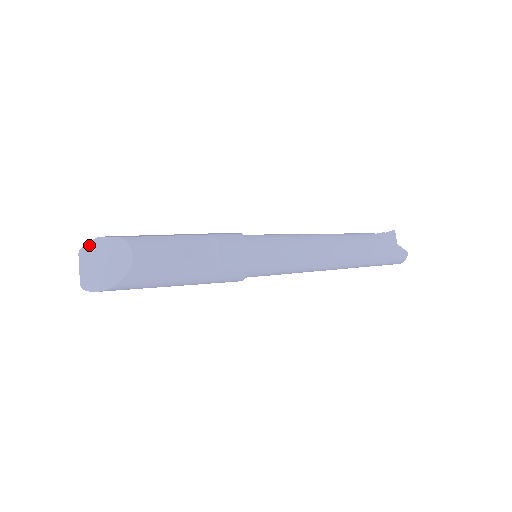
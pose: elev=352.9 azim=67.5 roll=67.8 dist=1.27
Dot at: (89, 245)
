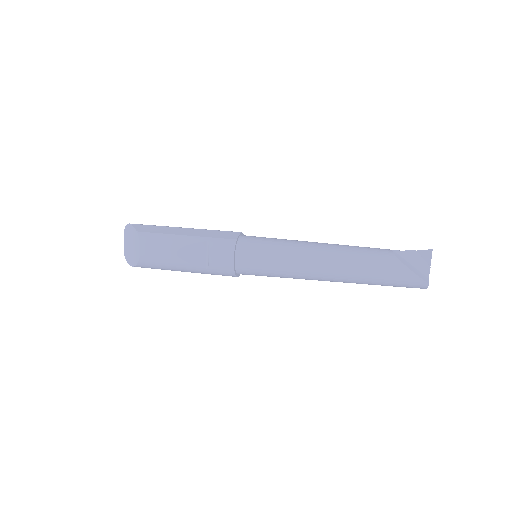
Dot at: (127, 227)
